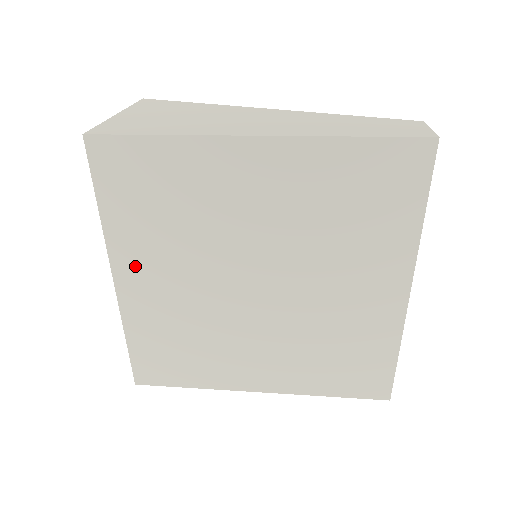
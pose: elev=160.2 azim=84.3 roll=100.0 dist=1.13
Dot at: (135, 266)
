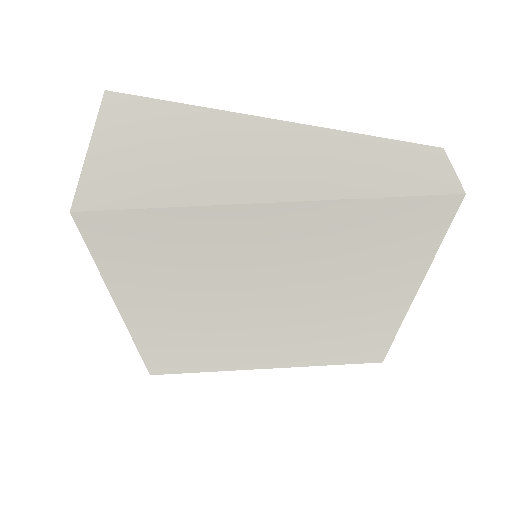
Dot at: (143, 304)
